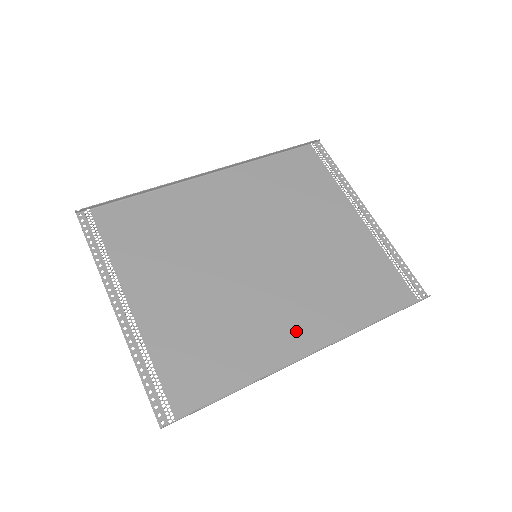
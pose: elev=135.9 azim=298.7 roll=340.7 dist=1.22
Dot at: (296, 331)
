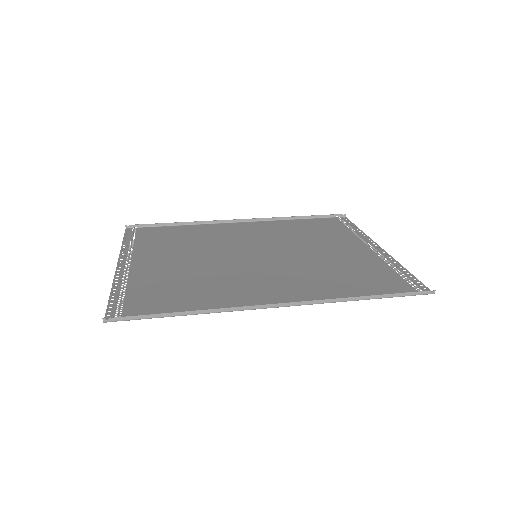
Dot at: (271, 293)
